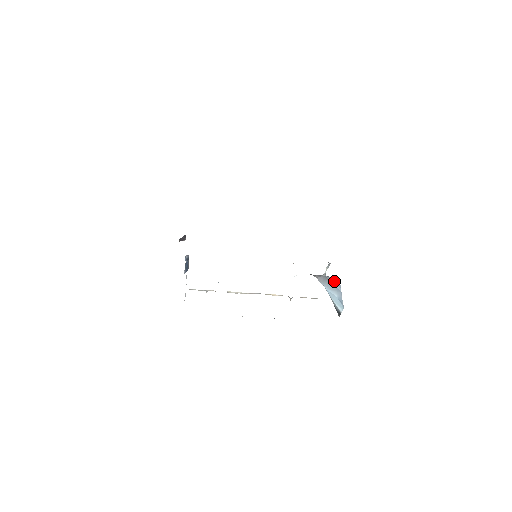
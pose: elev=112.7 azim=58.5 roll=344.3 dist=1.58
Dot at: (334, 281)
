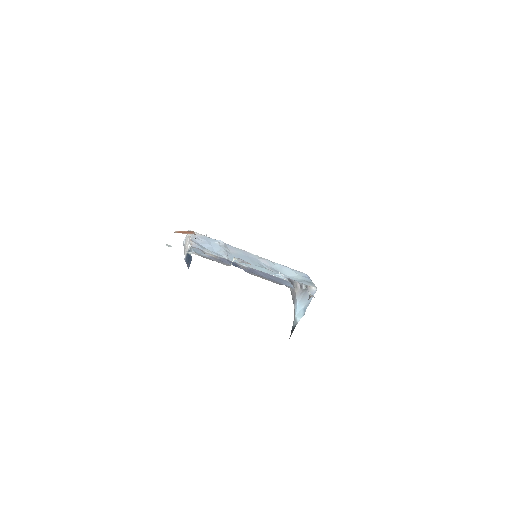
Dot at: (311, 292)
